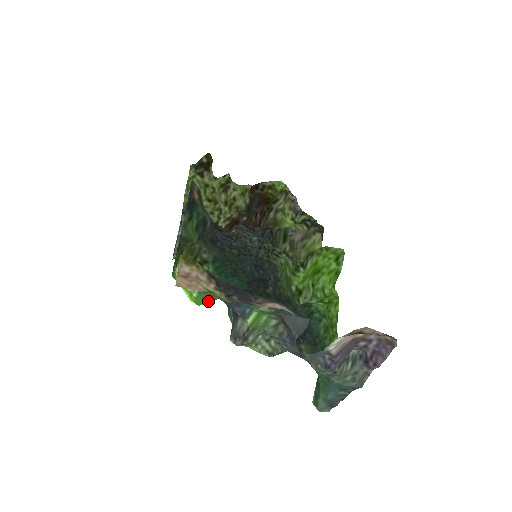
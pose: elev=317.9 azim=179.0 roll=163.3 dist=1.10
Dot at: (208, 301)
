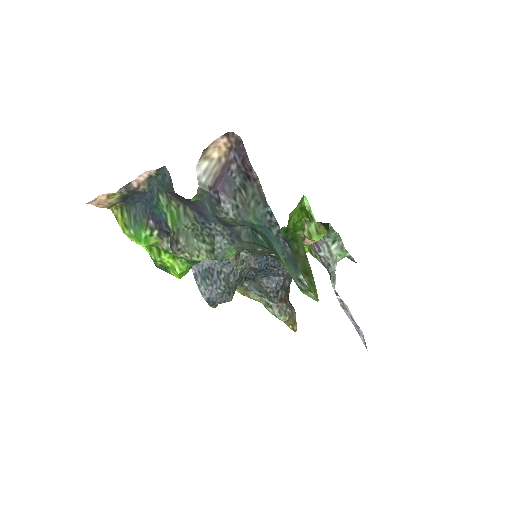
Dot at: (143, 233)
